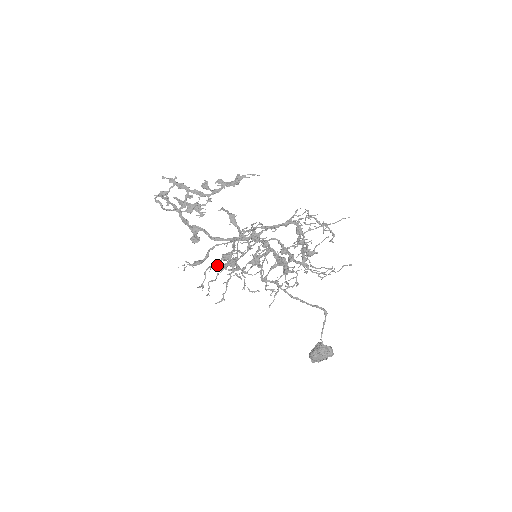
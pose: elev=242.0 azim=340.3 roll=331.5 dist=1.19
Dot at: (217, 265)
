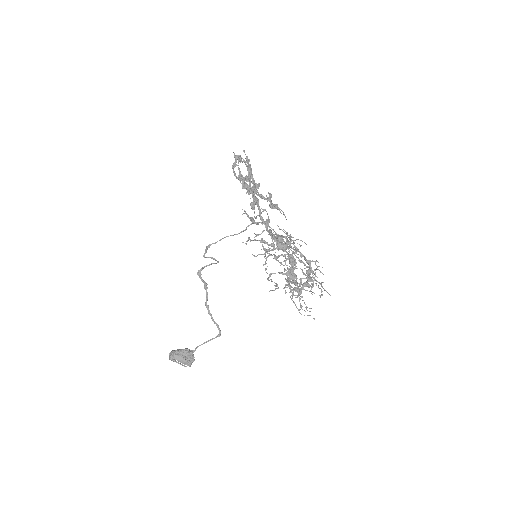
Dot at: (276, 236)
